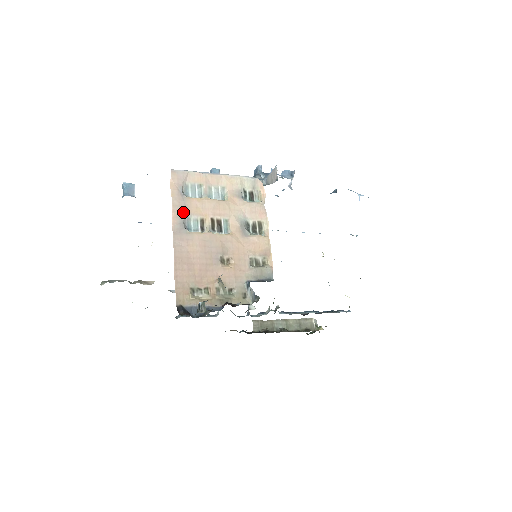
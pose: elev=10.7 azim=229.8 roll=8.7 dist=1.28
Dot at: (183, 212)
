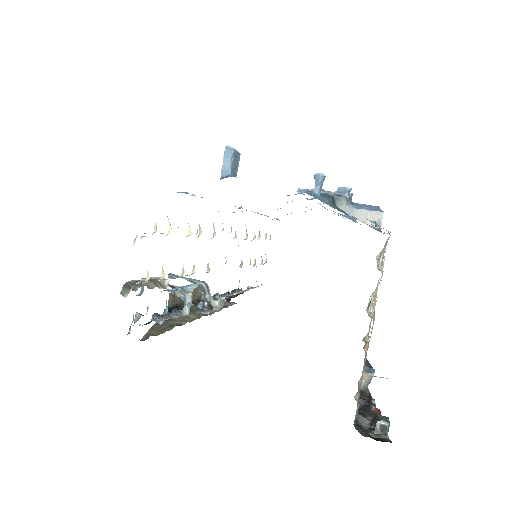
Dot at: occluded
